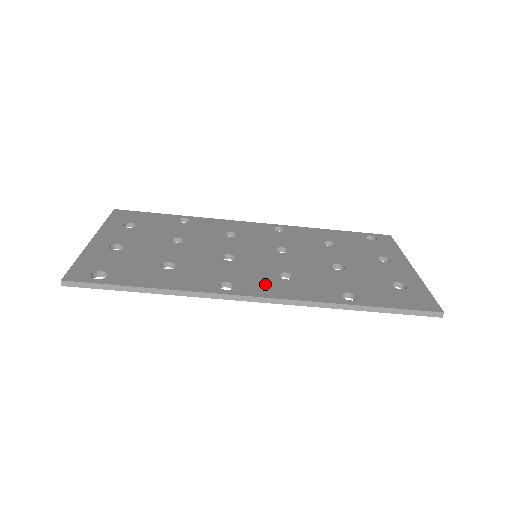
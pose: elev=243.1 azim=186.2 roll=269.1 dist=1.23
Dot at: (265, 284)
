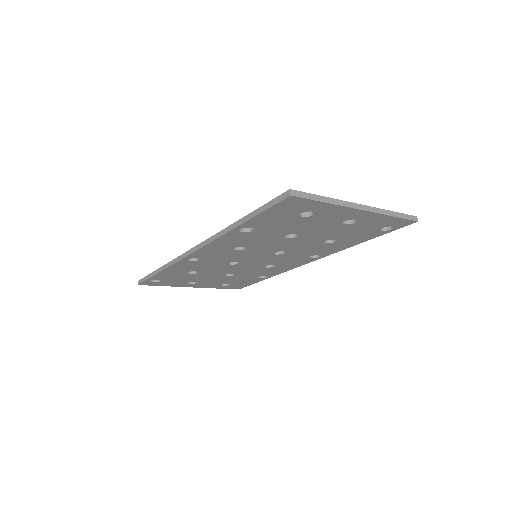
Dot at: occluded
